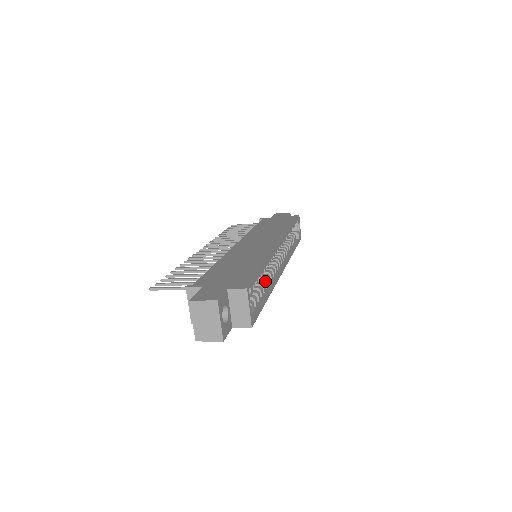
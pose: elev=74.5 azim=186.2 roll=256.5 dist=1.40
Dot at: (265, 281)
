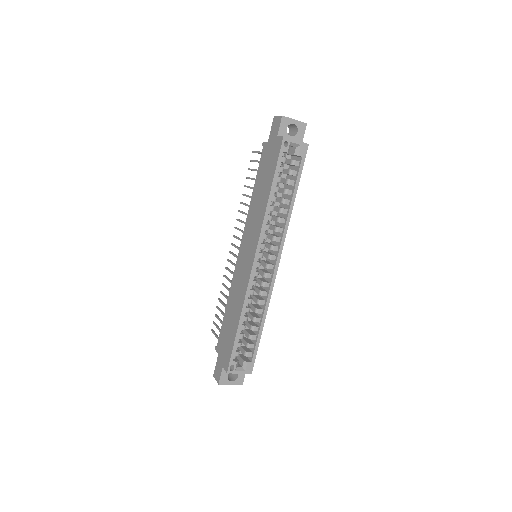
Dot at: occluded
